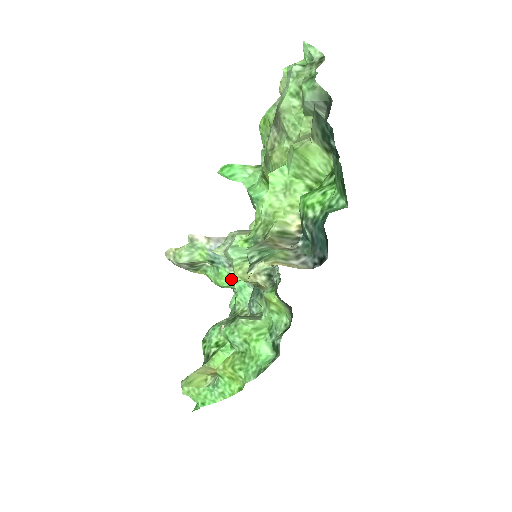
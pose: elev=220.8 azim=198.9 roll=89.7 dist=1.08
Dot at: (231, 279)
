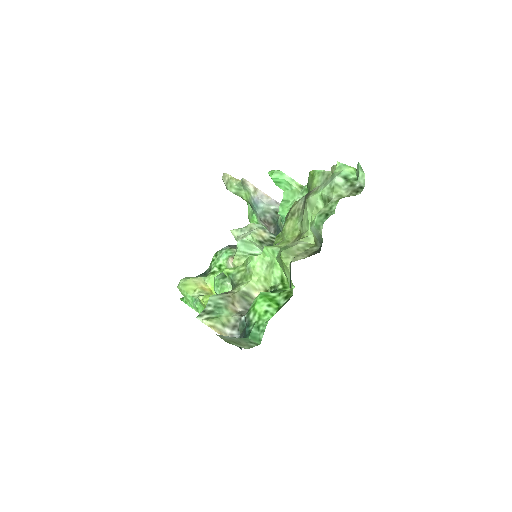
Dot at: occluded
